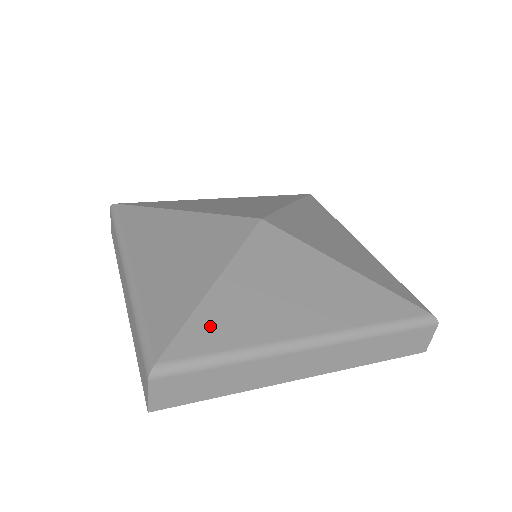
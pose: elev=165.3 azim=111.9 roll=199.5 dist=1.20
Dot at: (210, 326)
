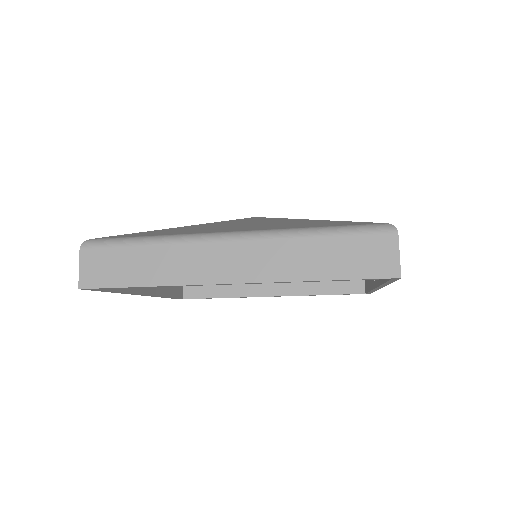
Dot at: (151, 233)
